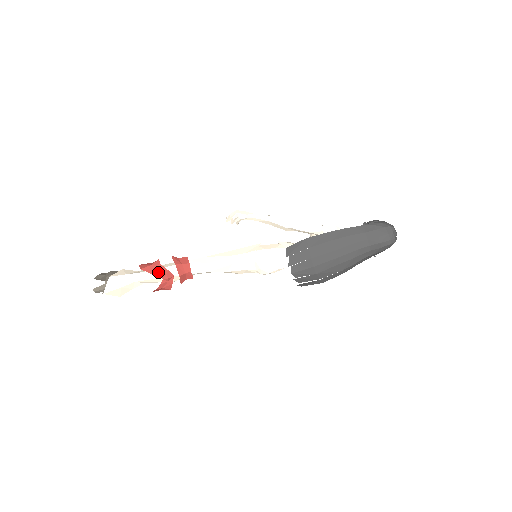
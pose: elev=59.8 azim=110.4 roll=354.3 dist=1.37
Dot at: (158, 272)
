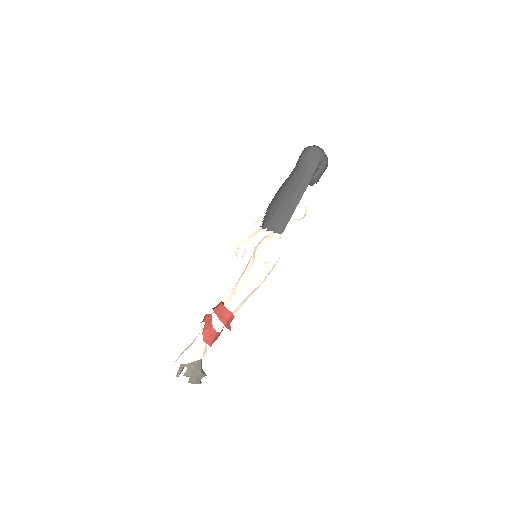
Dot at: (203, 321)
